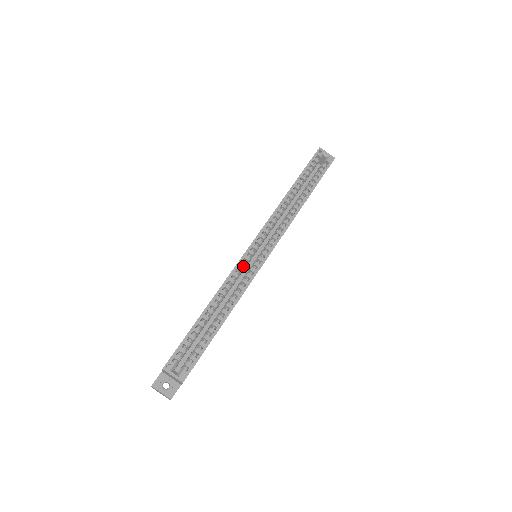
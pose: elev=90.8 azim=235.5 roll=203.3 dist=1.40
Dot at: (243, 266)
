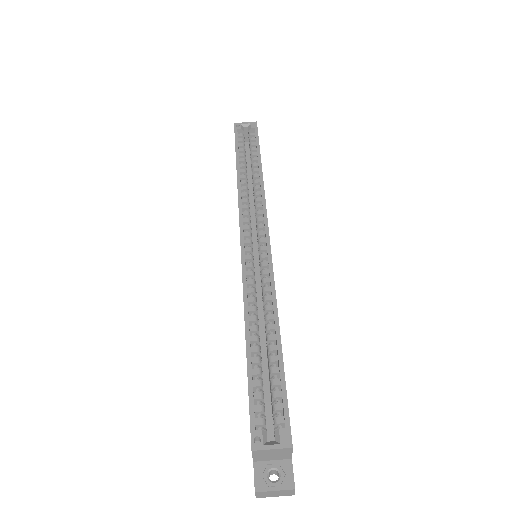
Dot at: (250, 269)
